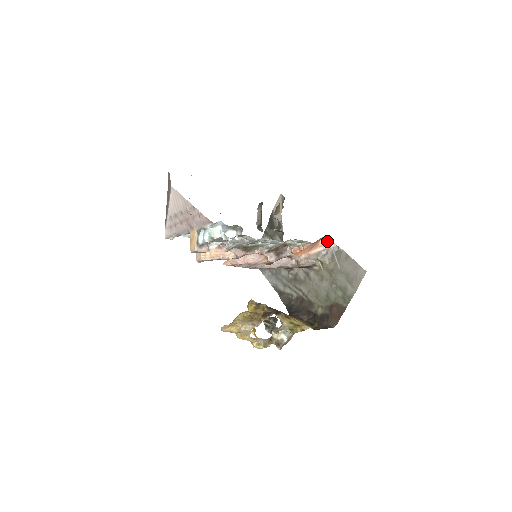
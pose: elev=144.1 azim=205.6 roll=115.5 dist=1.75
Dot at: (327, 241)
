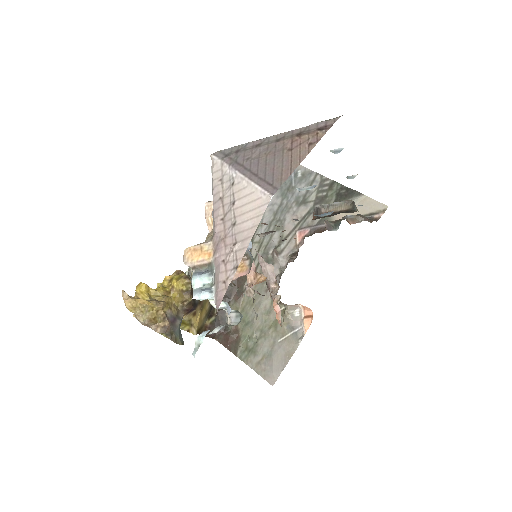
Dot at: (309, 320)
